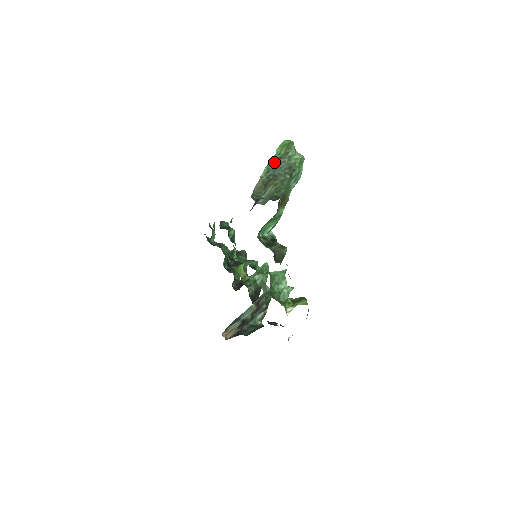
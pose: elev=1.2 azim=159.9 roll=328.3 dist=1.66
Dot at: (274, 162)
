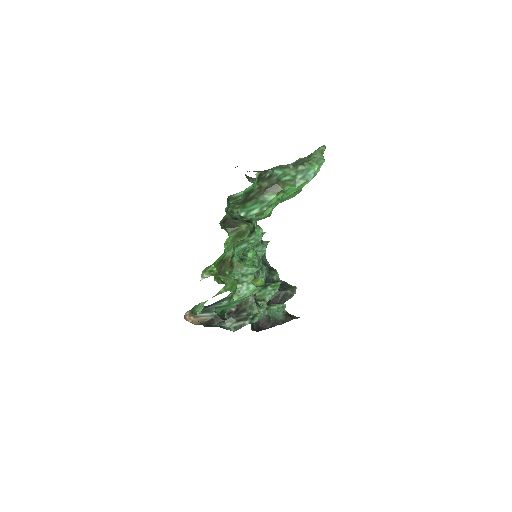
Dot at: (298, 161)
